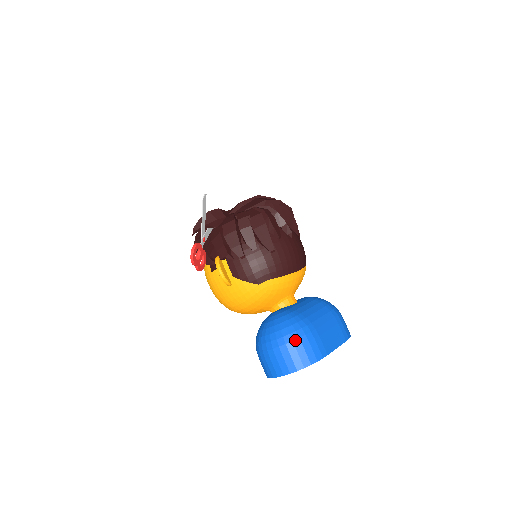
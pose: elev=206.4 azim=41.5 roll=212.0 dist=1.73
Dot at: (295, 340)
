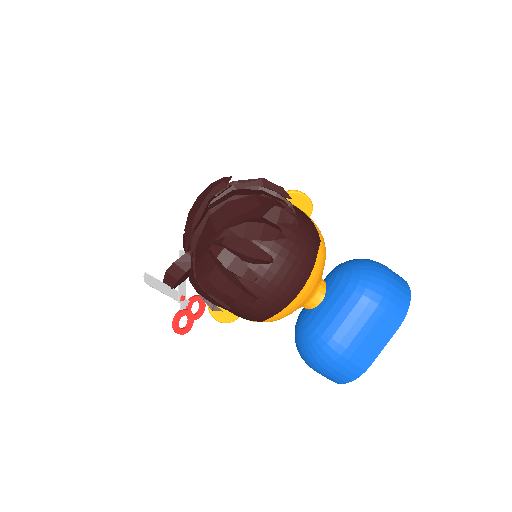
Dot at: (325, 367)
